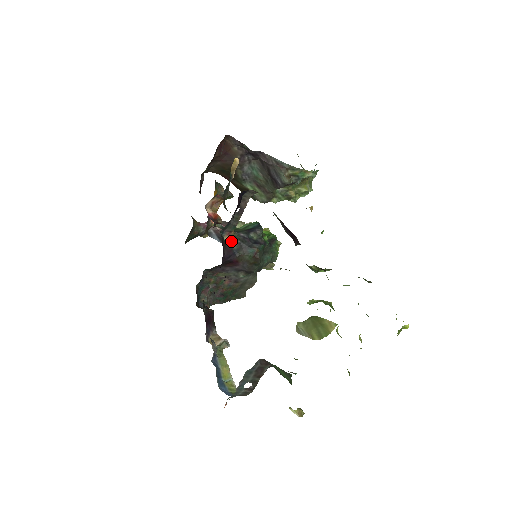
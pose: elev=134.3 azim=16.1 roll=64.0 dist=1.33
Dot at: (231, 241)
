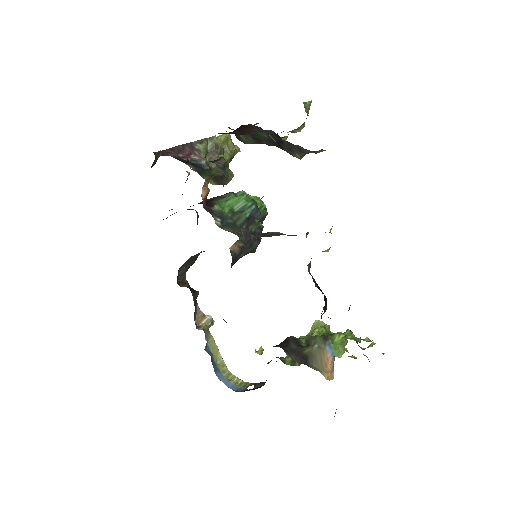
Dot at: (235, 248)
